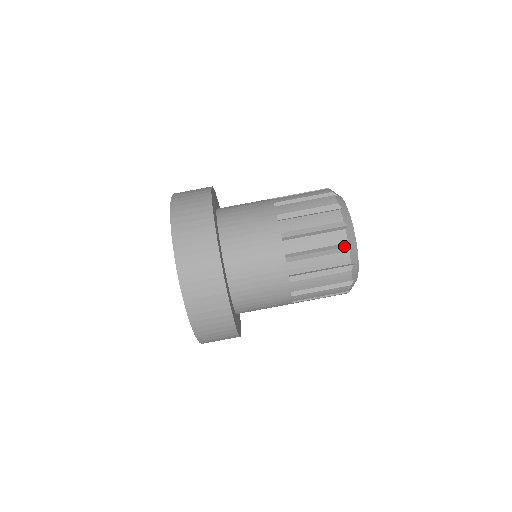
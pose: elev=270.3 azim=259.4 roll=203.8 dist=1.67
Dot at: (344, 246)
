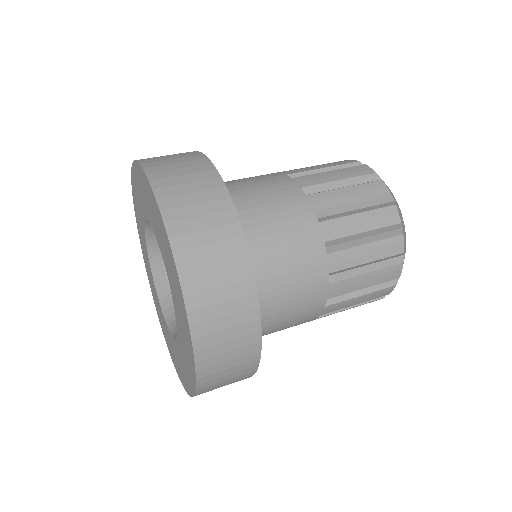
Dot at: (386, 201)
